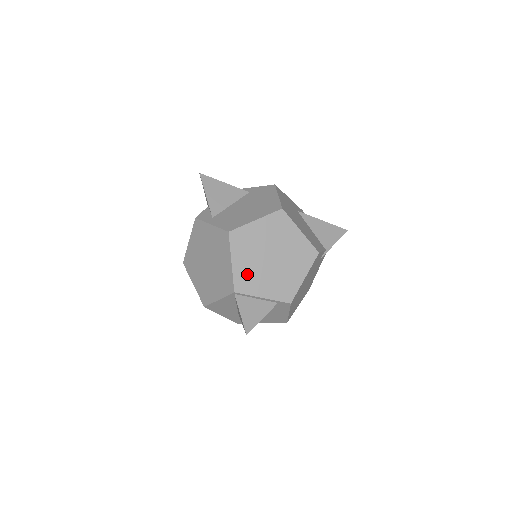
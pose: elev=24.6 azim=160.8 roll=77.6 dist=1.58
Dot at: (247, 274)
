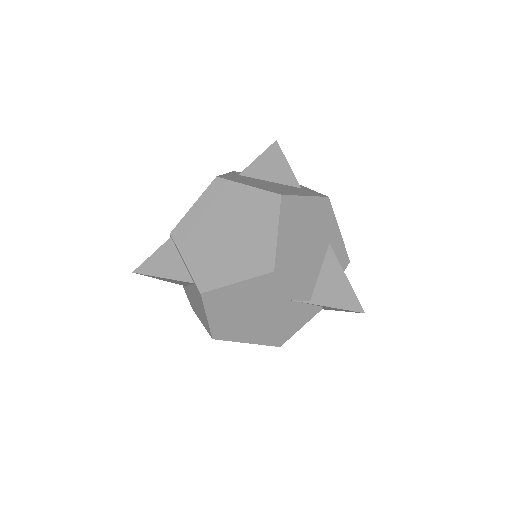
Dot at: (194, 227)
